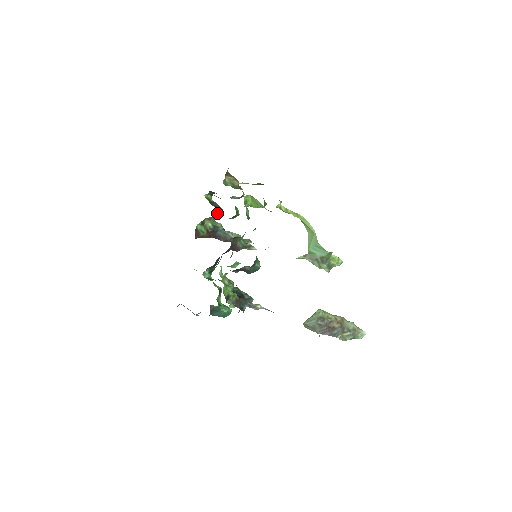
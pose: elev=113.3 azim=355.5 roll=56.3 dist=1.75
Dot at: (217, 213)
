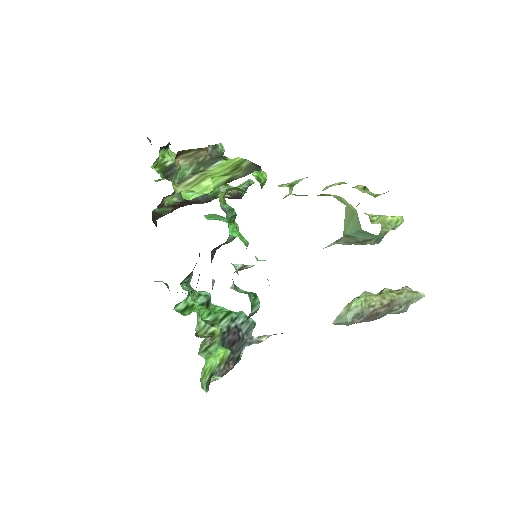
Dot at: occluded
